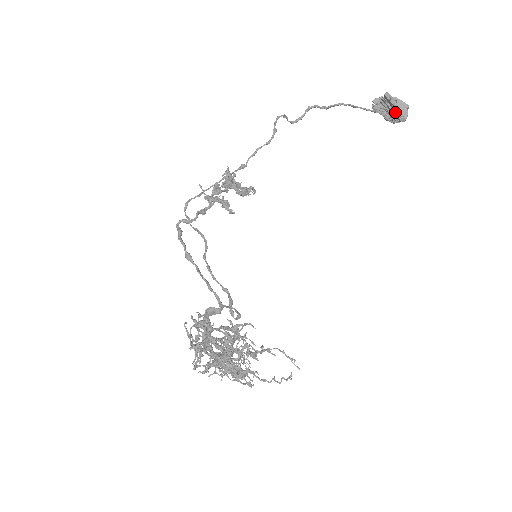
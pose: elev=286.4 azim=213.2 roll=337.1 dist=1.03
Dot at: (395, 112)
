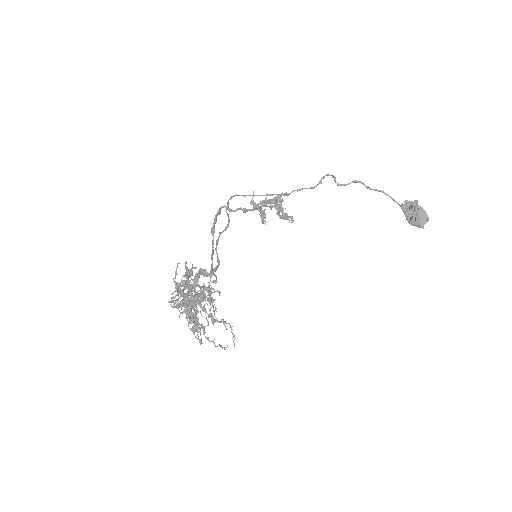
Dot at: (415, 217)
